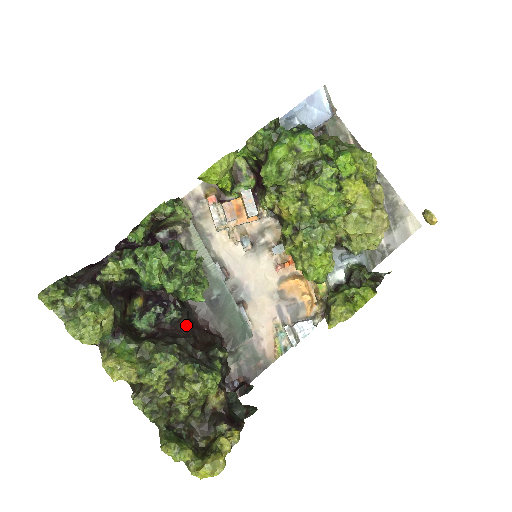
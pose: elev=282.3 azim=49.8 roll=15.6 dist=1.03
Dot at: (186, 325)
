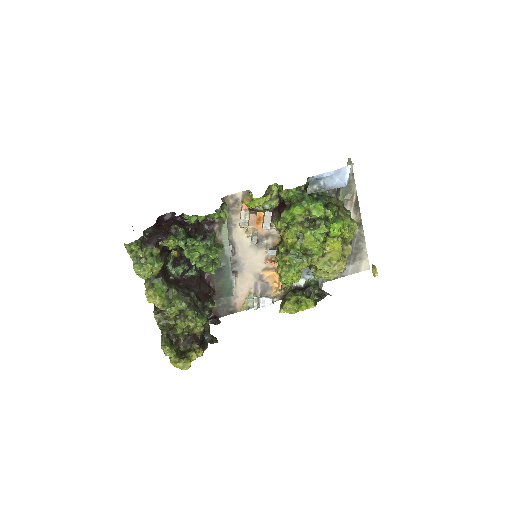
Dot at: (197, 279)
